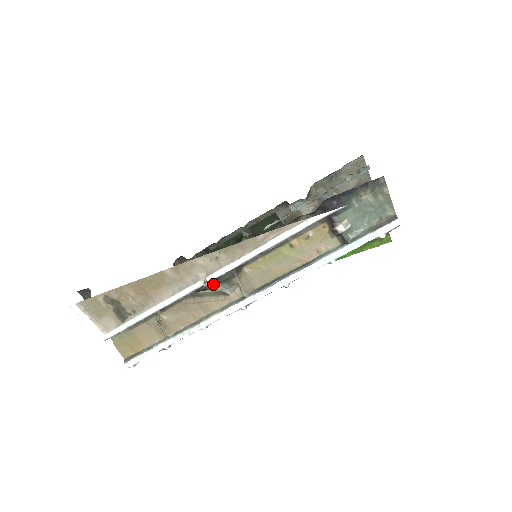
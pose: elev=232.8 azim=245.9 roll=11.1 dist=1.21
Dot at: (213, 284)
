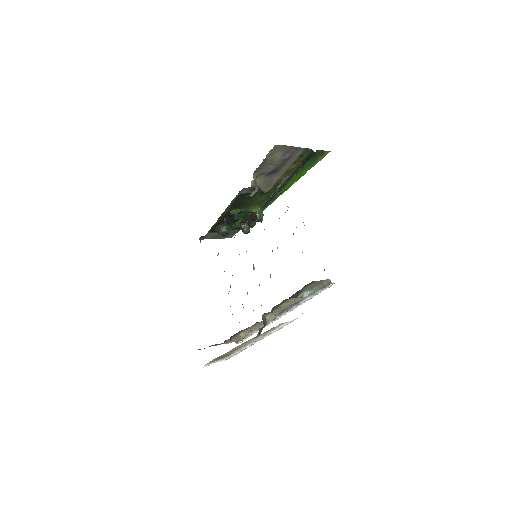
Dot at: occluded
